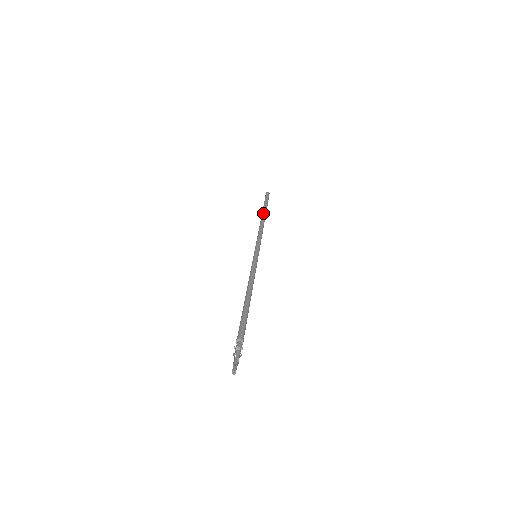
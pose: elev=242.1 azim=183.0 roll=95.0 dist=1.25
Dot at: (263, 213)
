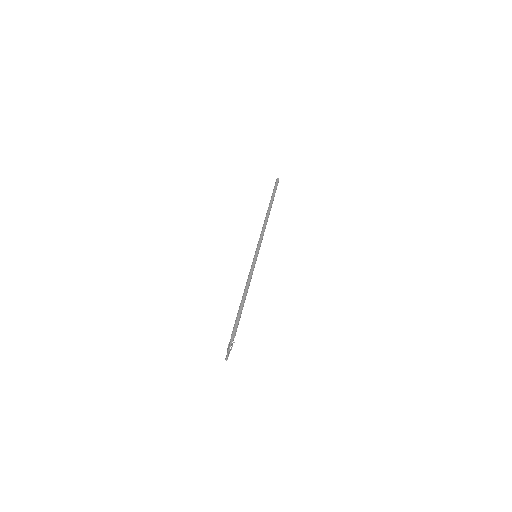
Dot at: (270, 207)
